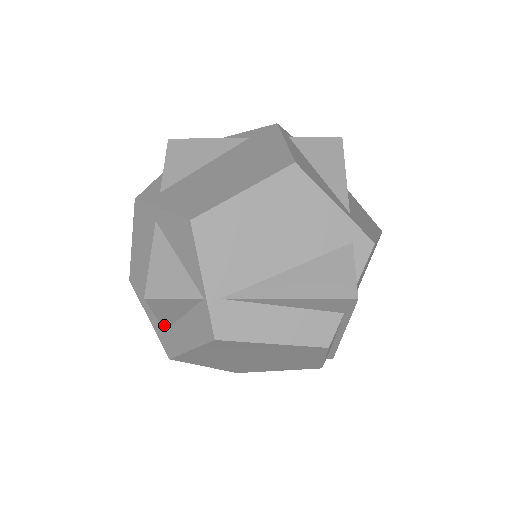
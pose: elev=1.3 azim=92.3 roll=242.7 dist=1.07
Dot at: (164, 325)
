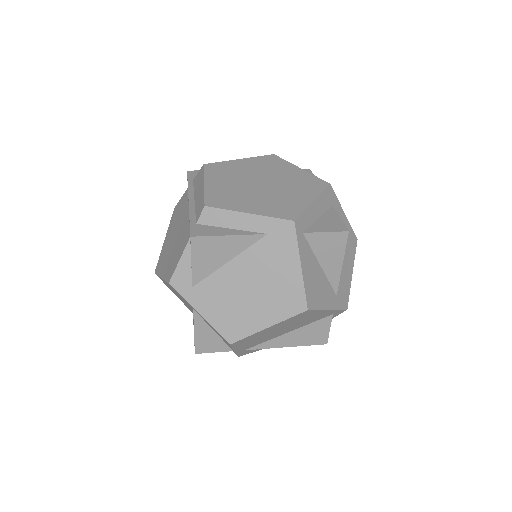
Dot at: occluded
